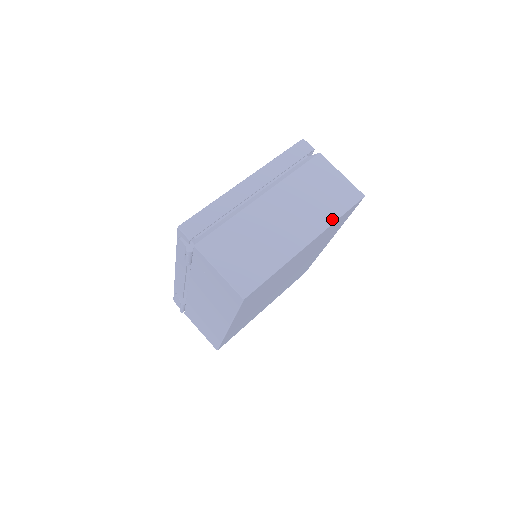
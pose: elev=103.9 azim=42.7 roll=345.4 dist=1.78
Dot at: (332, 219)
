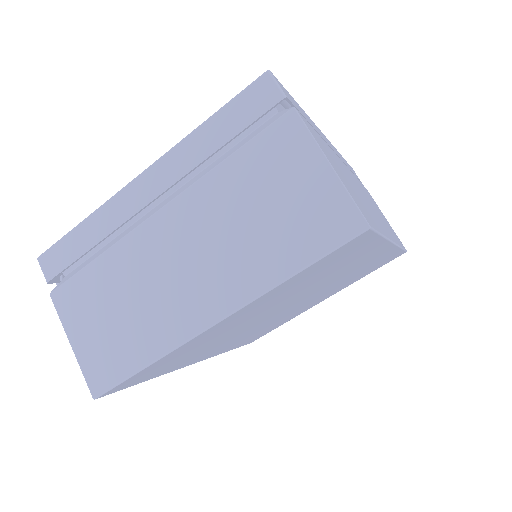
Dot at: (273, 278)
